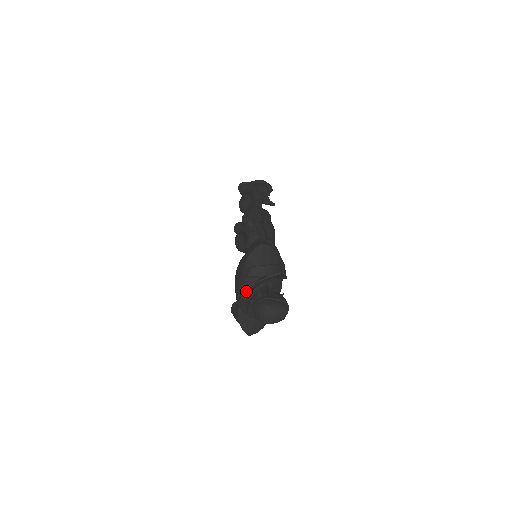
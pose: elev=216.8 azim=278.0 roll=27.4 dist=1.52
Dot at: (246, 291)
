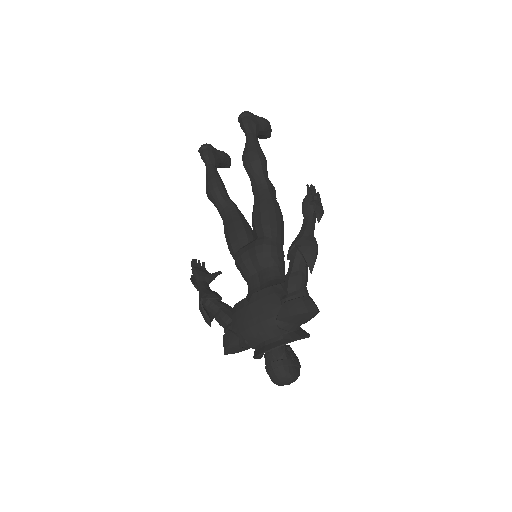
Dot at: (265, 336)
